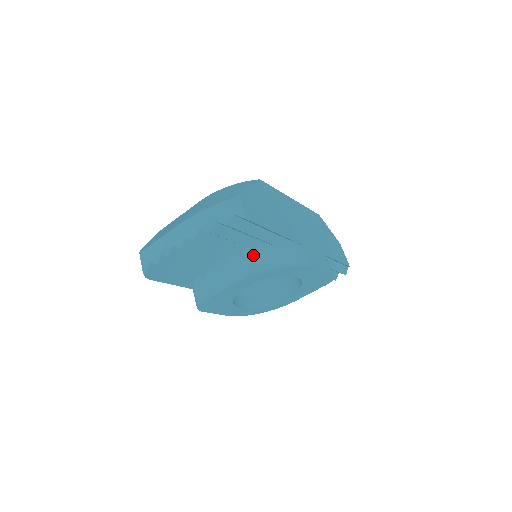
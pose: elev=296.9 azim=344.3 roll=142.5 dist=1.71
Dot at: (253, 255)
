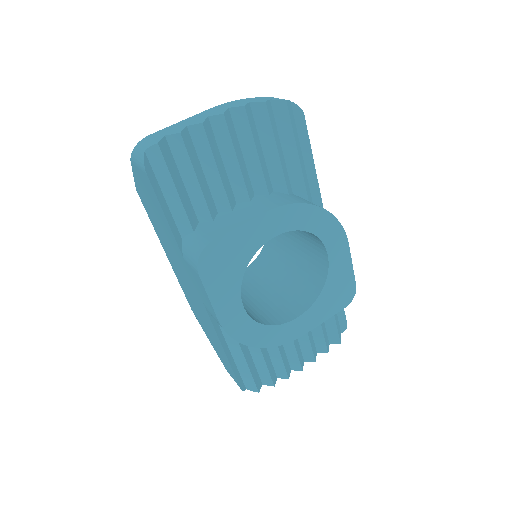
Dot at: (286, 195)
